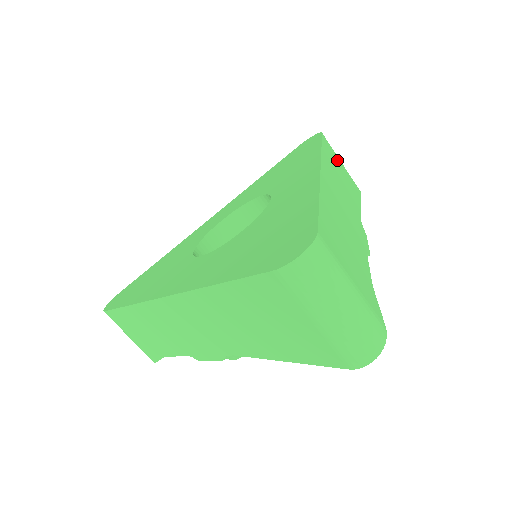
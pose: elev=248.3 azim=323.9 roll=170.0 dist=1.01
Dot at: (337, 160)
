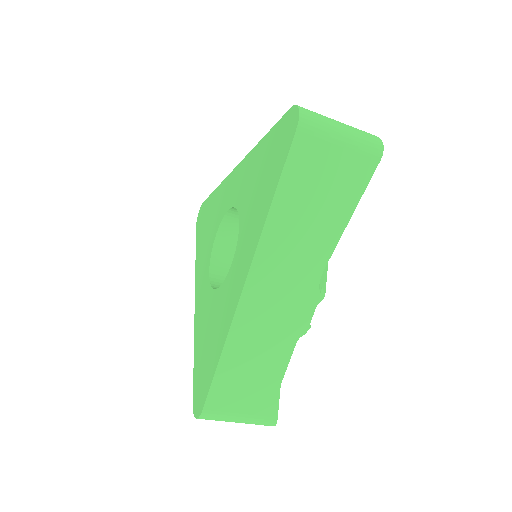
Dot at: (320, 164)
